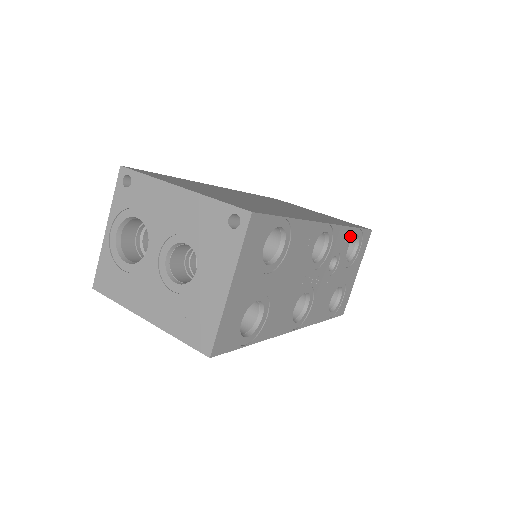
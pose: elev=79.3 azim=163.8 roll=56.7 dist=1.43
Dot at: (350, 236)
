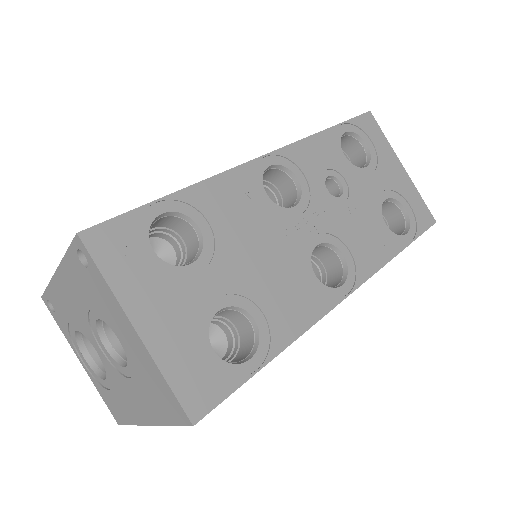
Dot at: (330, 142)
